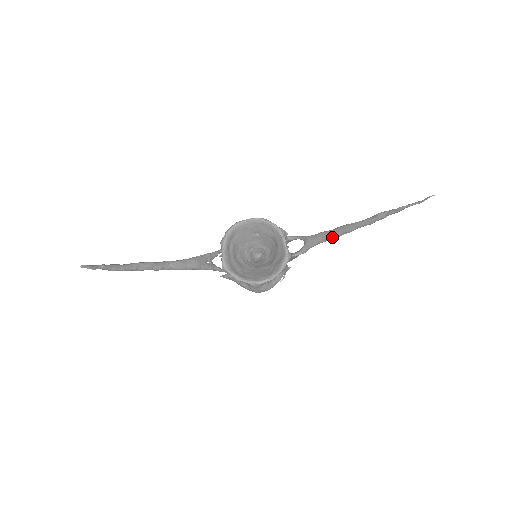
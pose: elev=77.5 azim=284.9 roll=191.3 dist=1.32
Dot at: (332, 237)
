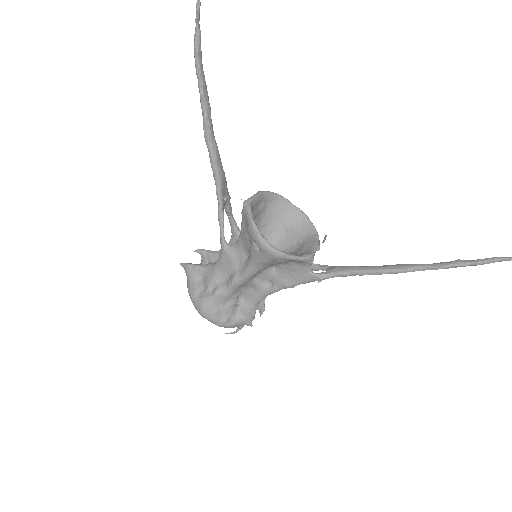
Dot at: (376, 269)
